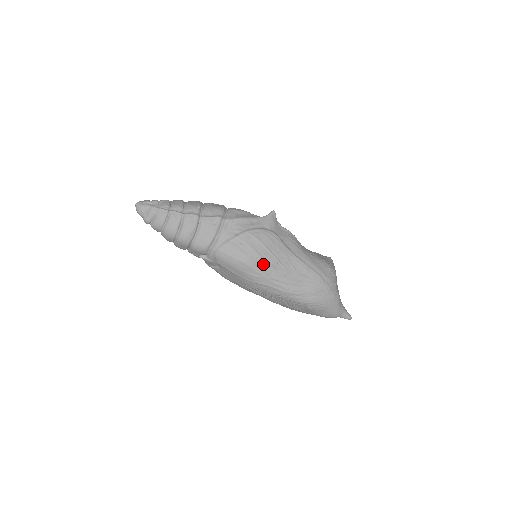
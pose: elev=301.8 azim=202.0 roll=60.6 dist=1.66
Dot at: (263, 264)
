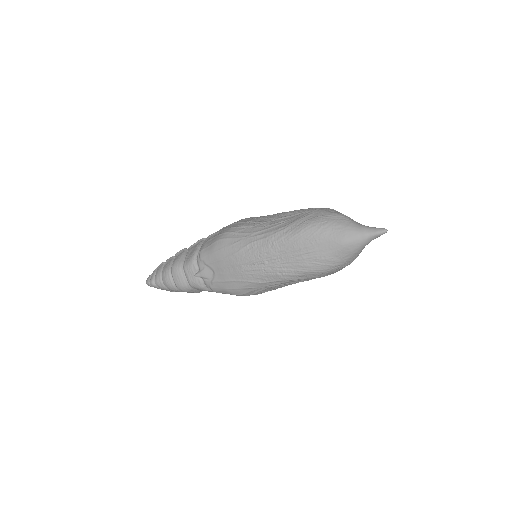
Dot at: (239, 230)
